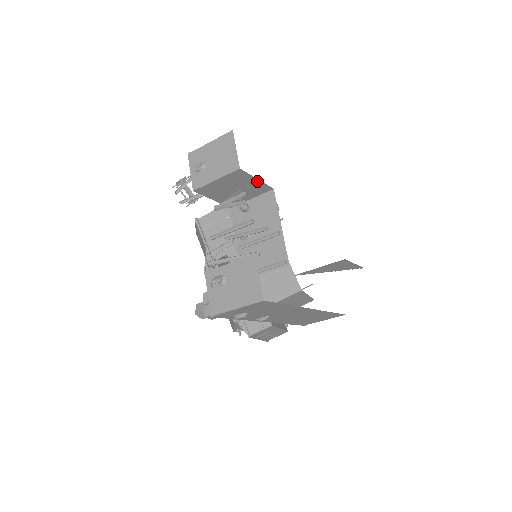
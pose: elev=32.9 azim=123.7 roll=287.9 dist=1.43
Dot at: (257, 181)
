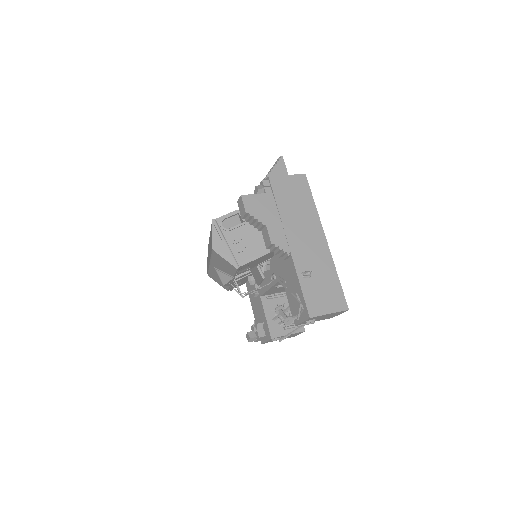
Dot at: occluded
